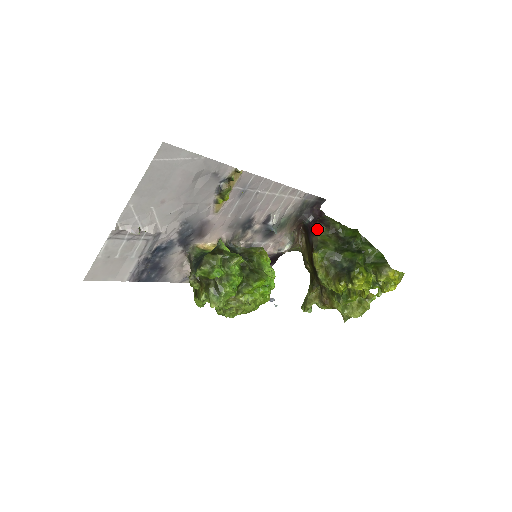
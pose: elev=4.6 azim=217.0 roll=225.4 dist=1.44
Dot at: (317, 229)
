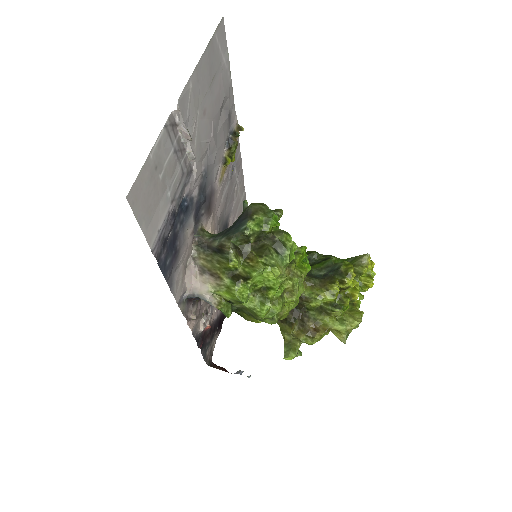
Dot at: occluded
